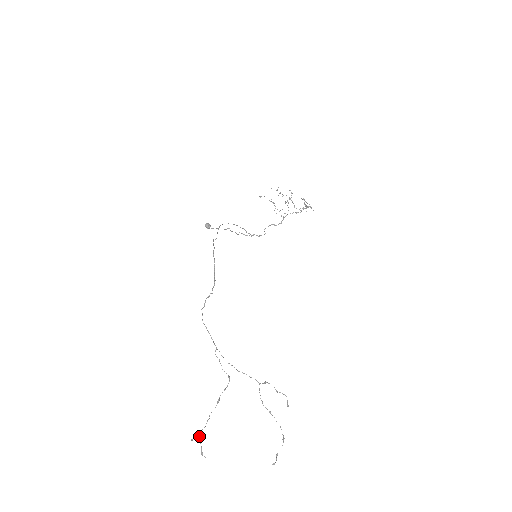
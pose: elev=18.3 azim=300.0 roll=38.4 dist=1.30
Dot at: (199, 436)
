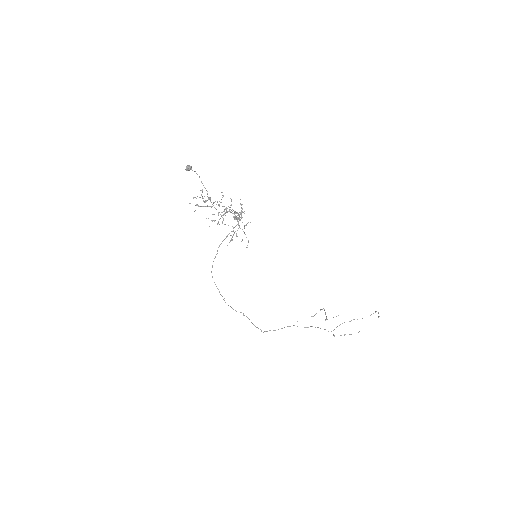
Dot at: occluded
